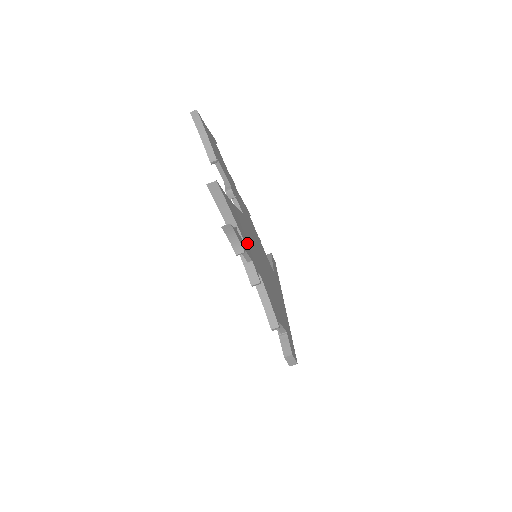
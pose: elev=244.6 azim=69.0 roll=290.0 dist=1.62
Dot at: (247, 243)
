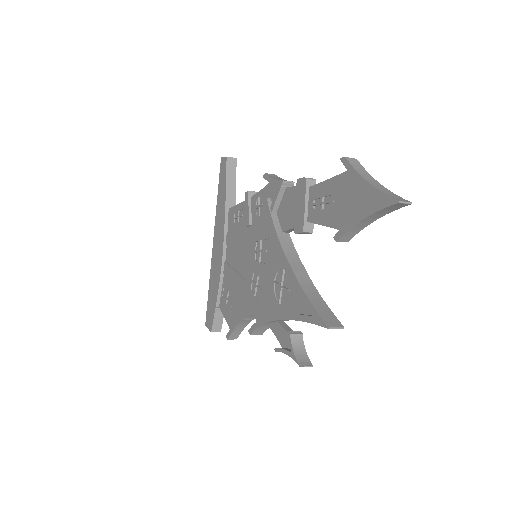
Dot at: occluded
